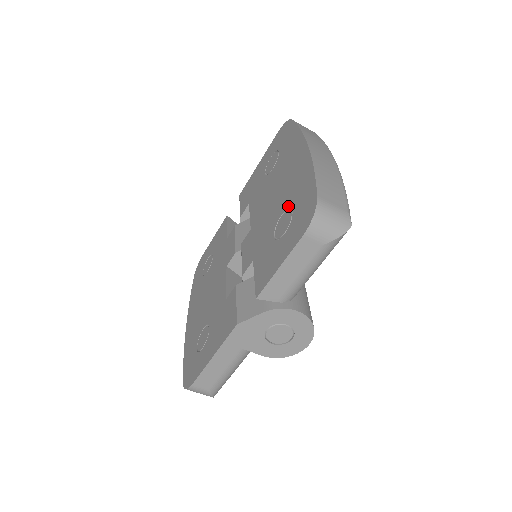
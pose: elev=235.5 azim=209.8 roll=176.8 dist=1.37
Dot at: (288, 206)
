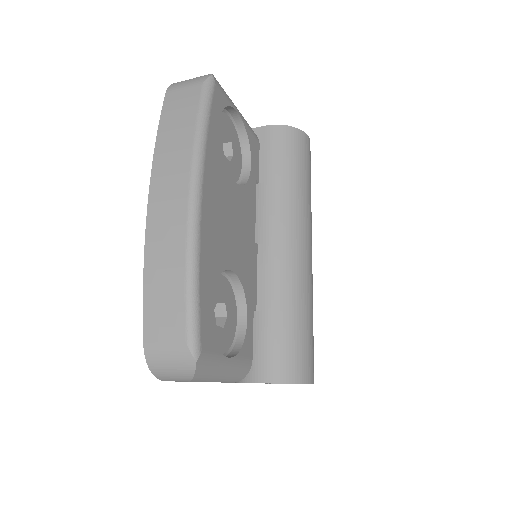
Dot at: occluded
